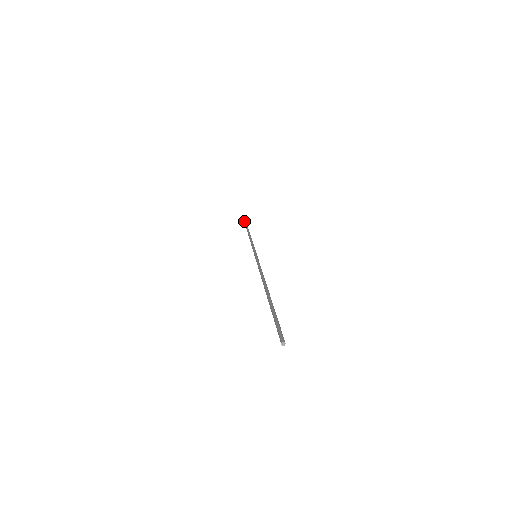
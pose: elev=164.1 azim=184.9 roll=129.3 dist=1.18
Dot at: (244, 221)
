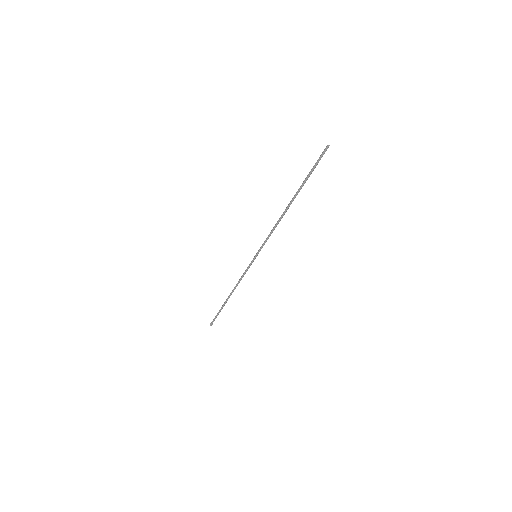
Dot at: (214, 319)
